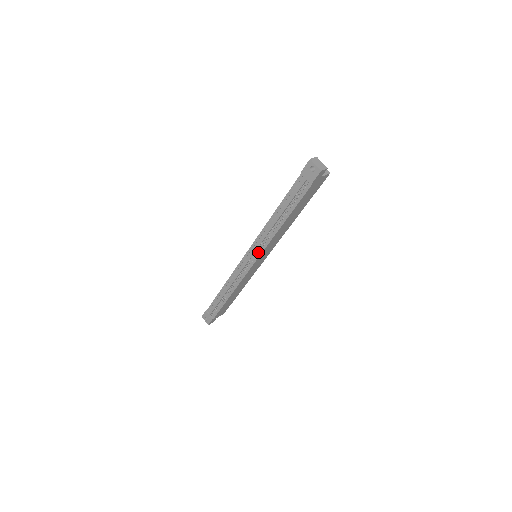
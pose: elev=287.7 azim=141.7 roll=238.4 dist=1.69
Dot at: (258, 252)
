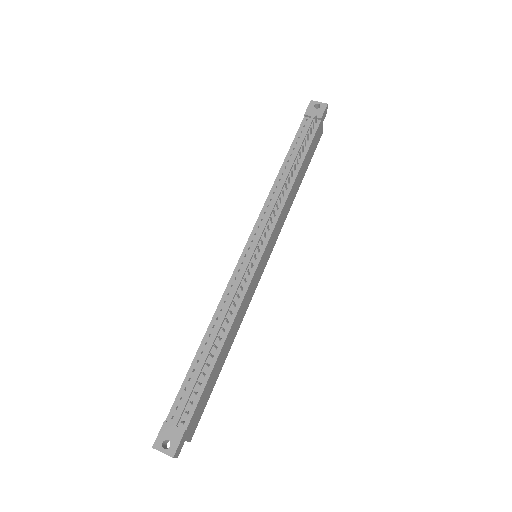
Dot at: (268, 229)
